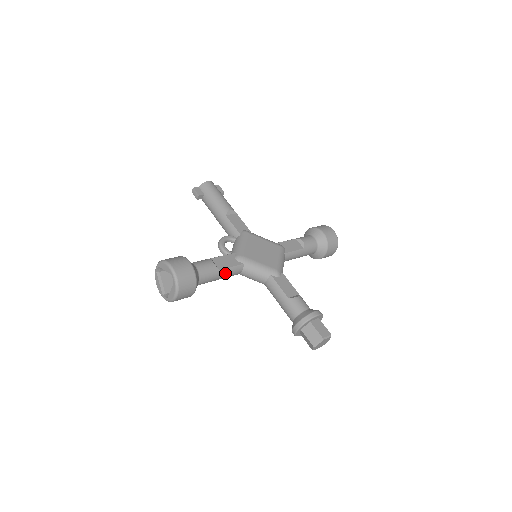
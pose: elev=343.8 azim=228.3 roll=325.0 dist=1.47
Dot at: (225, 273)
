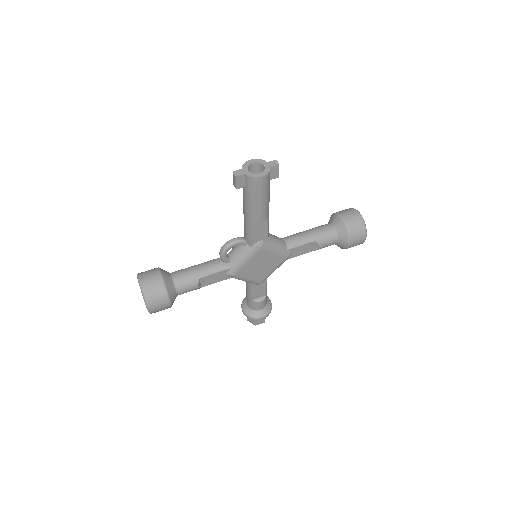
Dot at: occluded
